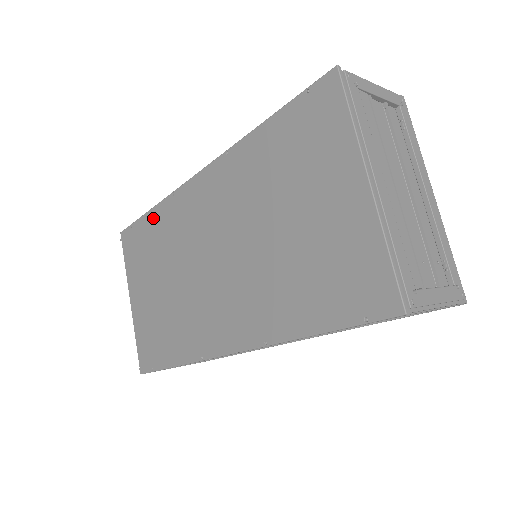
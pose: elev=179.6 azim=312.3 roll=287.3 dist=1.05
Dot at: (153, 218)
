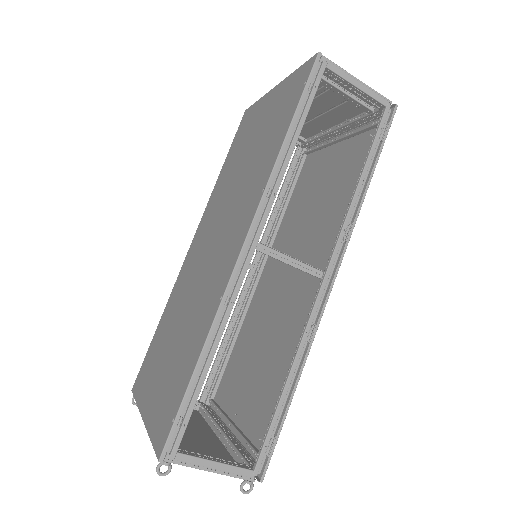
Dot at: (161, 321)
